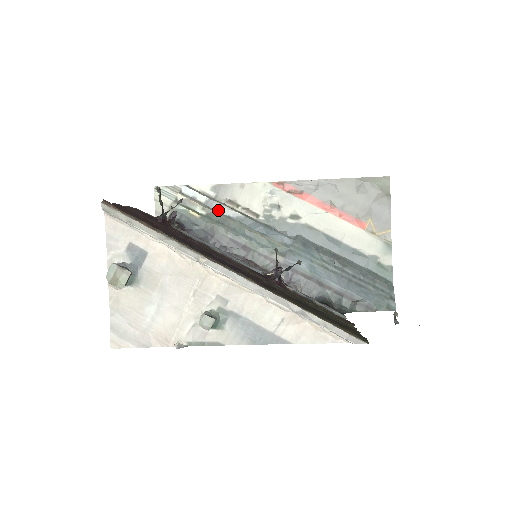
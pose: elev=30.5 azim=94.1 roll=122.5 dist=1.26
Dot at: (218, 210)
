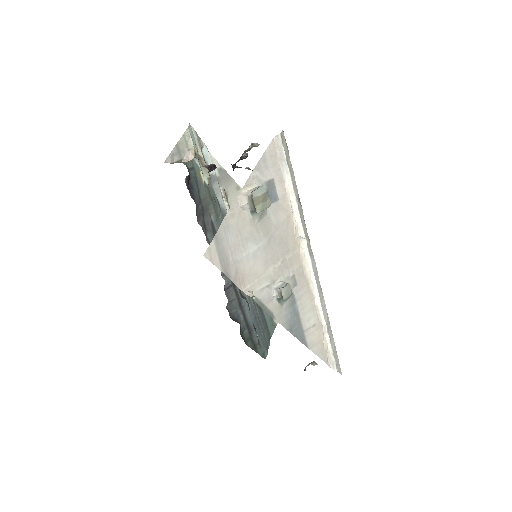
Dot at: (215, 190)
